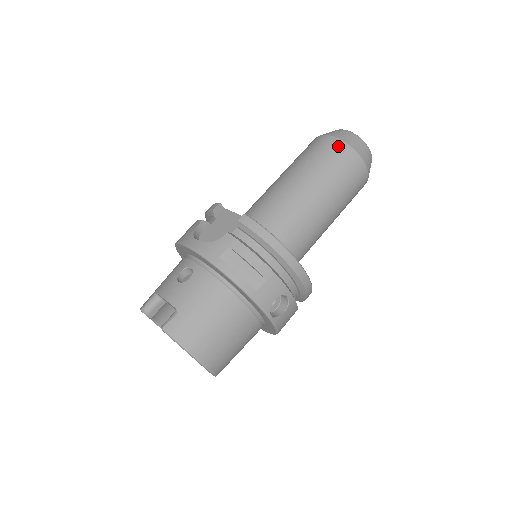
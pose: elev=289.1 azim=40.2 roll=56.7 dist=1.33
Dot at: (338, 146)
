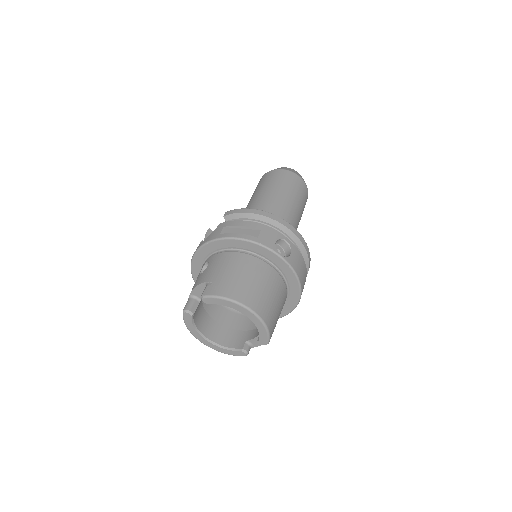
Dot at: (272, 173)
